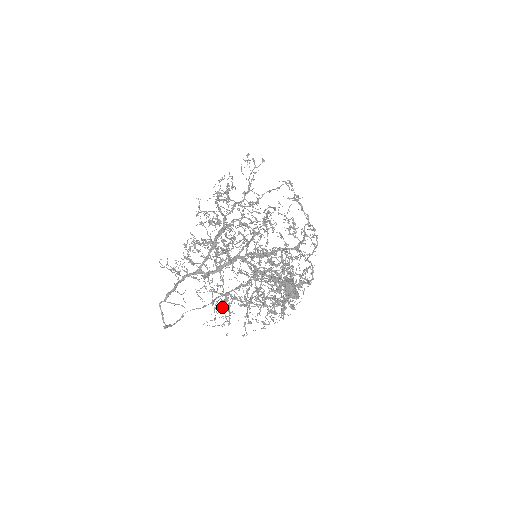
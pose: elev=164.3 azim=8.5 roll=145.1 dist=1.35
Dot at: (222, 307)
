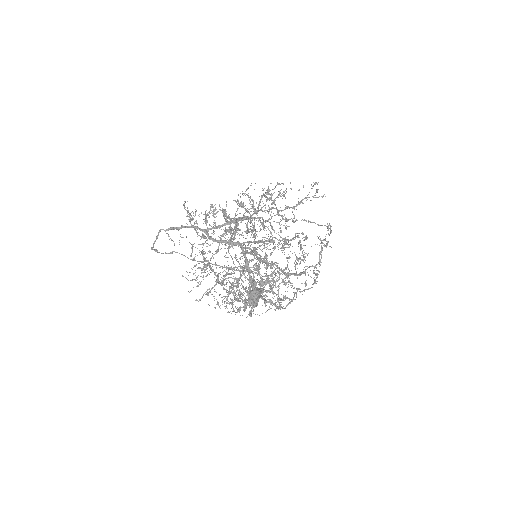
Dot at: (198, 268)
